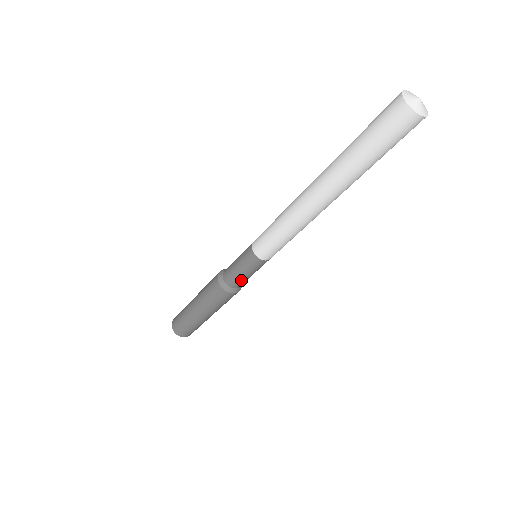
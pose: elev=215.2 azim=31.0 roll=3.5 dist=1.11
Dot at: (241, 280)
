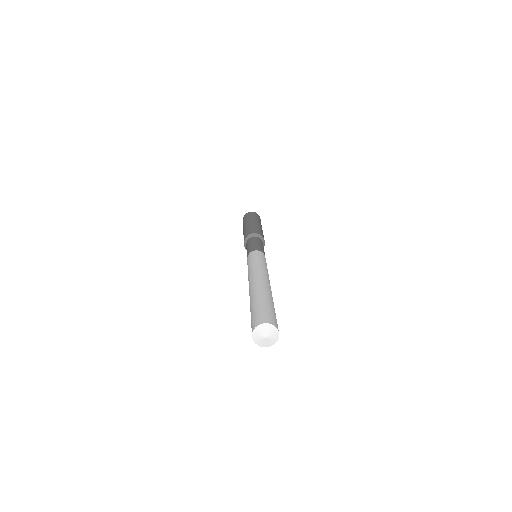
Dot at: occluded
